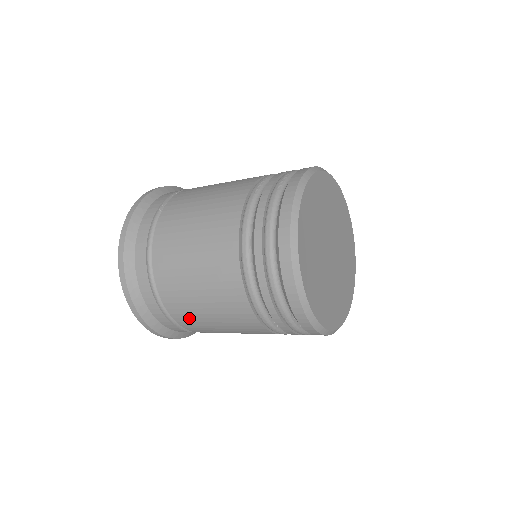
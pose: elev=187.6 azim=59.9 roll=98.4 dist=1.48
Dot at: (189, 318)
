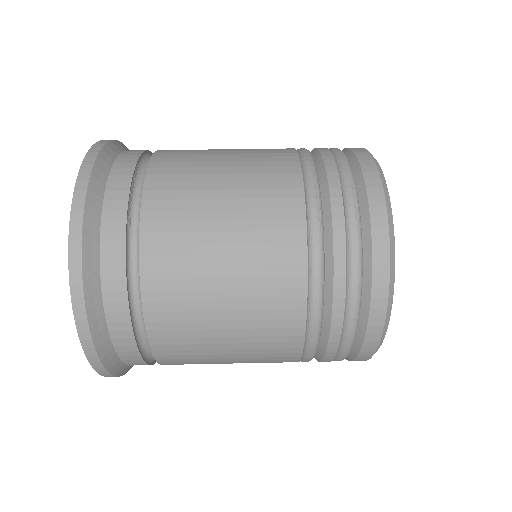
Dot at: occluded
